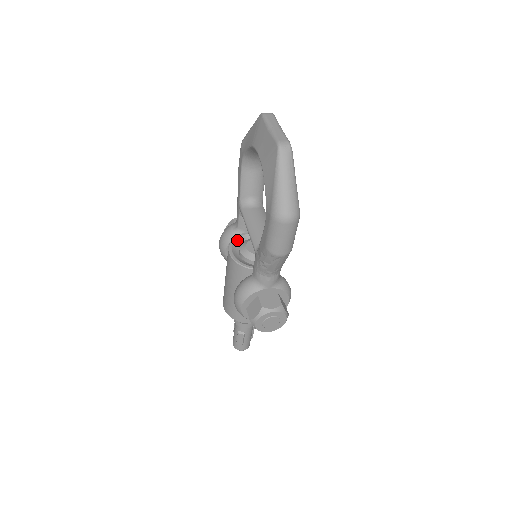
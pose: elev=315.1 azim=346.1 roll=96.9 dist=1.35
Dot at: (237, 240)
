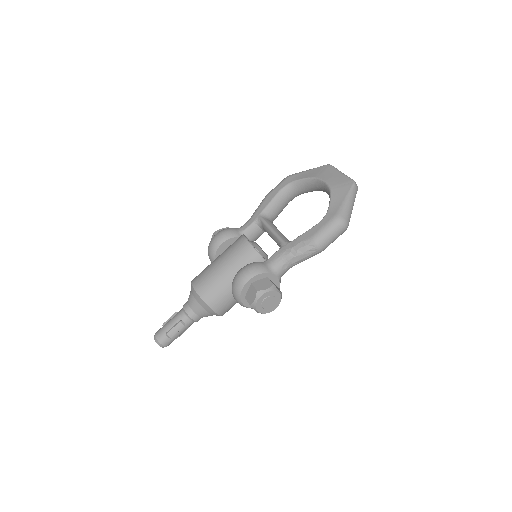
Dot at: occluded
